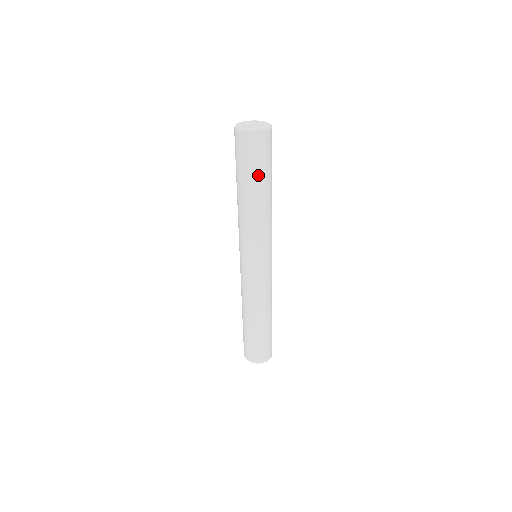
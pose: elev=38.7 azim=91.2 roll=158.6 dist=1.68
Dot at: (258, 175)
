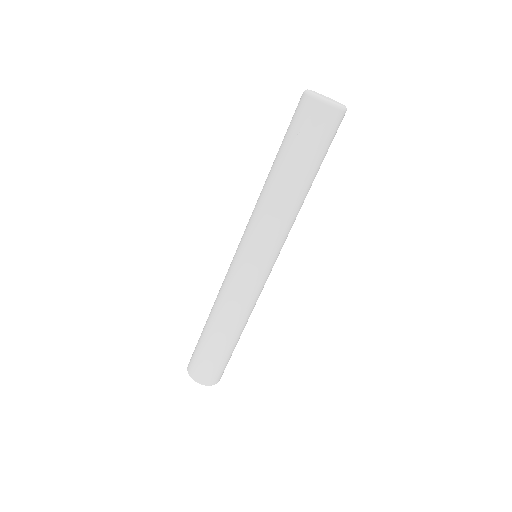
Dot at: (318, 161)
